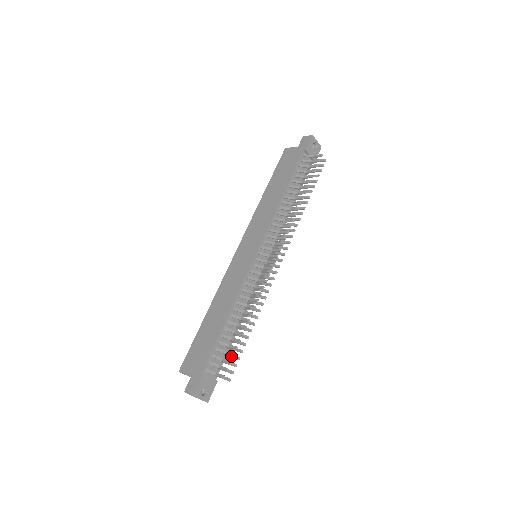
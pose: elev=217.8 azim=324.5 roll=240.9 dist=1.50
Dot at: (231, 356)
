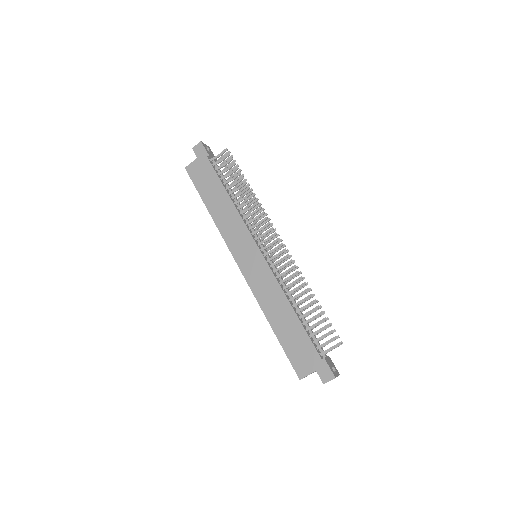
Dot at: occluded
